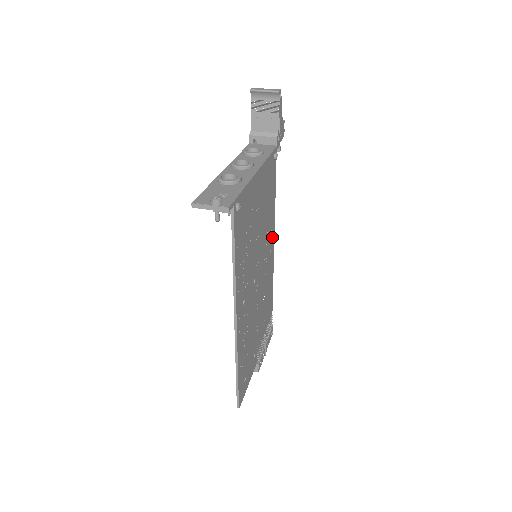
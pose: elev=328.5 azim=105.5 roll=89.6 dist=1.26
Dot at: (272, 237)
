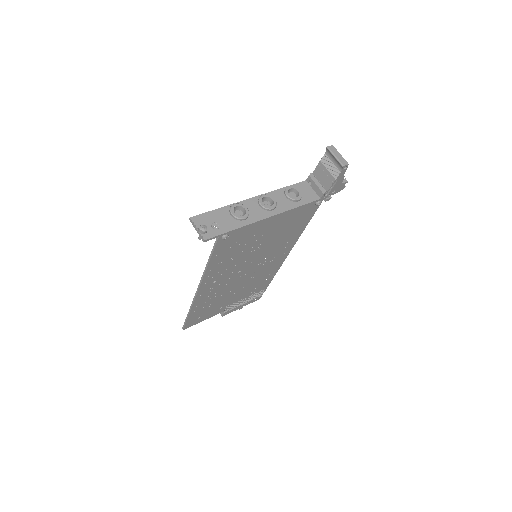
Dot at: (288, 248)
